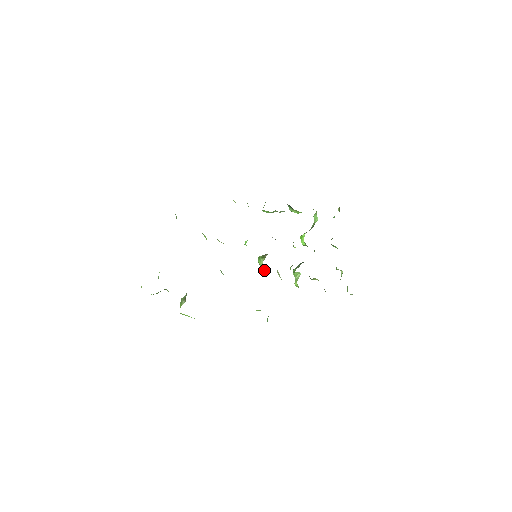
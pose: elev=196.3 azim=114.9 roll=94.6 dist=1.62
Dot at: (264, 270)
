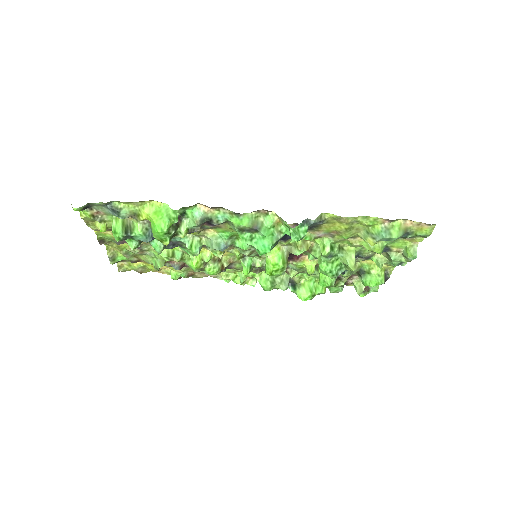
Dot at: (273, 258)
